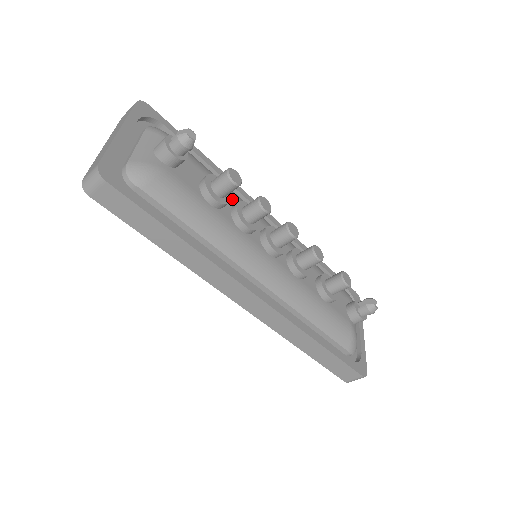
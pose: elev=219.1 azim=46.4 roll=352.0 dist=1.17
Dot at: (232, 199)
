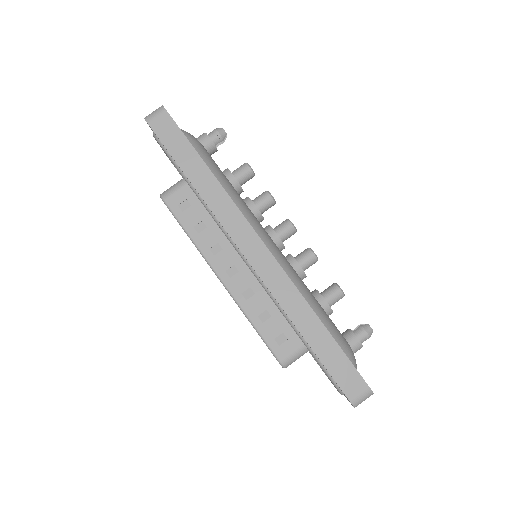
Dot at: occluded
